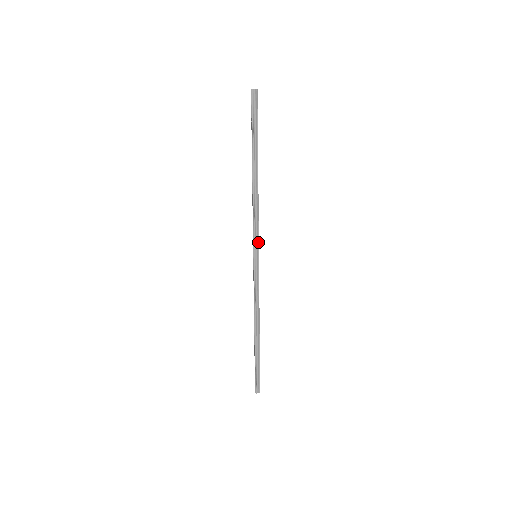
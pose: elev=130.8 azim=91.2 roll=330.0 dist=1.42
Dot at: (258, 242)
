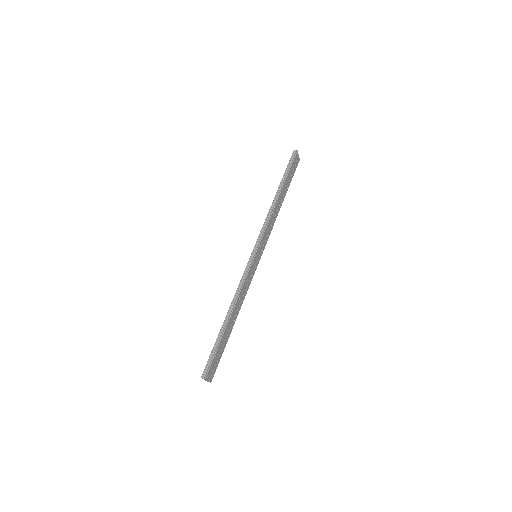
Dot at: (261, 240)
